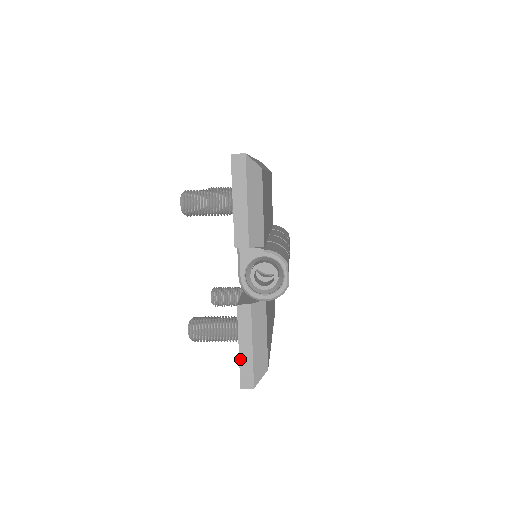
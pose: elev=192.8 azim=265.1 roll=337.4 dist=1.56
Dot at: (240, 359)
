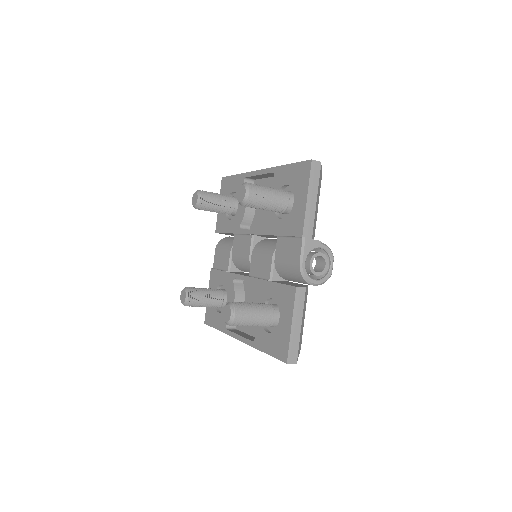
Dot at: (291, 336)
